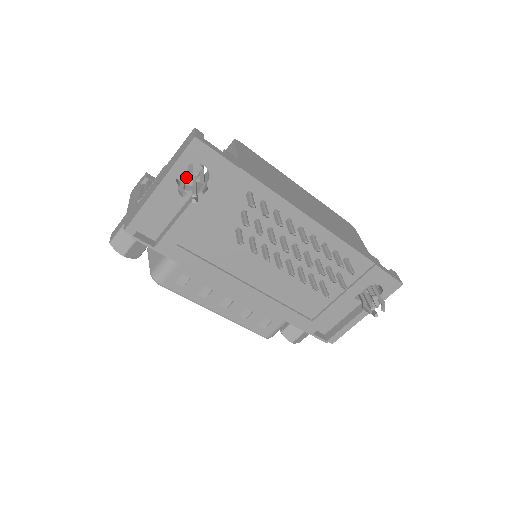
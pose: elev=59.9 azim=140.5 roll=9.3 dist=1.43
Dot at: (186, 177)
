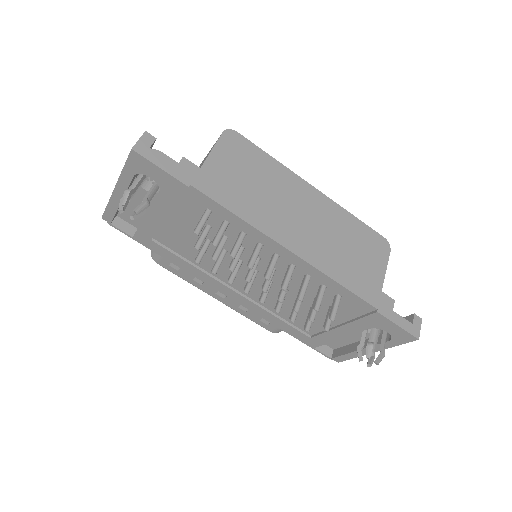
Dot at: (149, 179)
